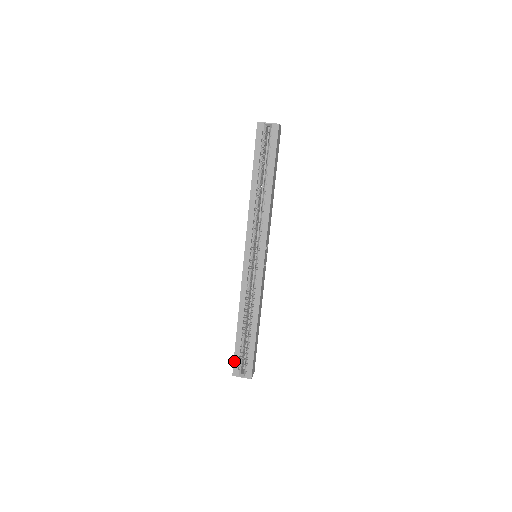
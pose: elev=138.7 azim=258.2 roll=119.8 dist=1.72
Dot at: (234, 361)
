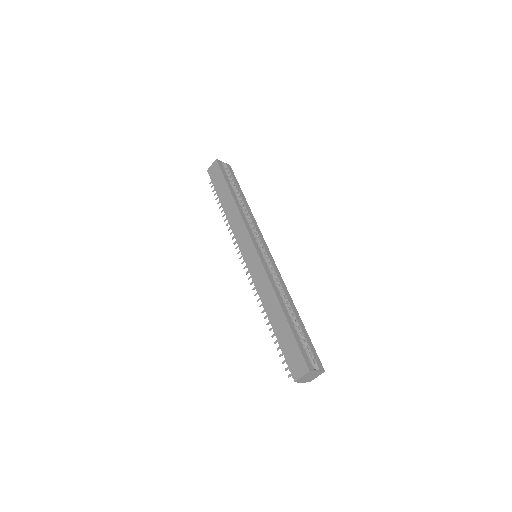
Dot at: (302, 352)
